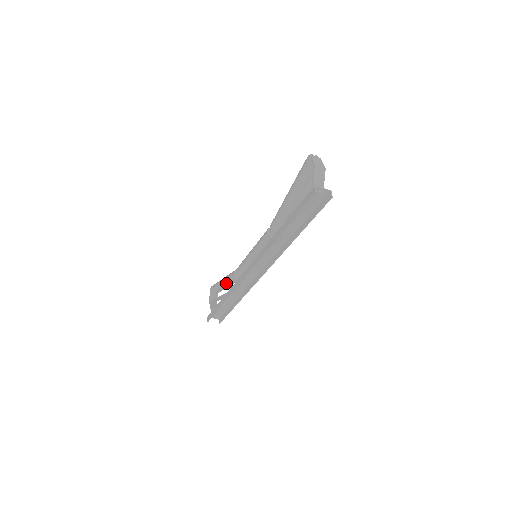
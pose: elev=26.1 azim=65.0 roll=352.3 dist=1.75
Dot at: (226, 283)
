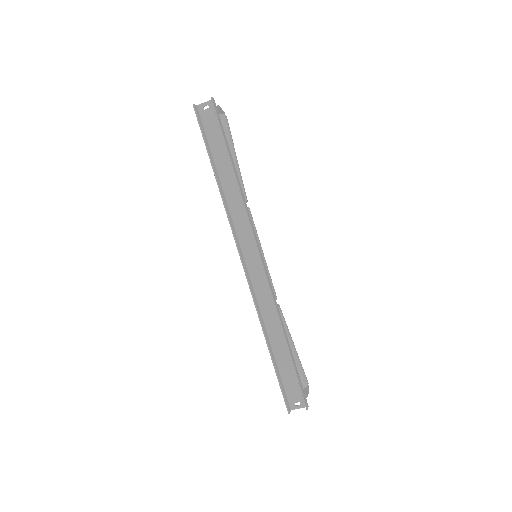
Dot at: occluded
